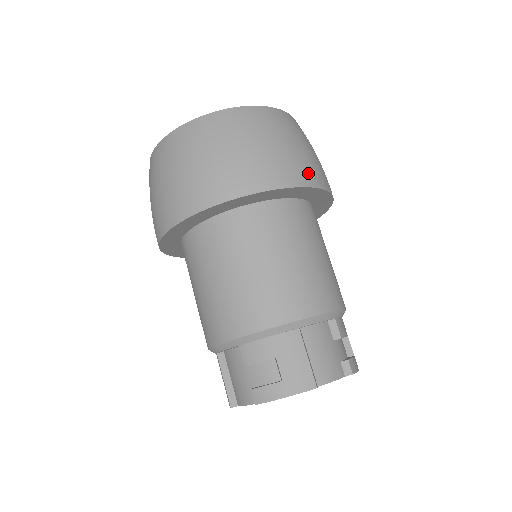
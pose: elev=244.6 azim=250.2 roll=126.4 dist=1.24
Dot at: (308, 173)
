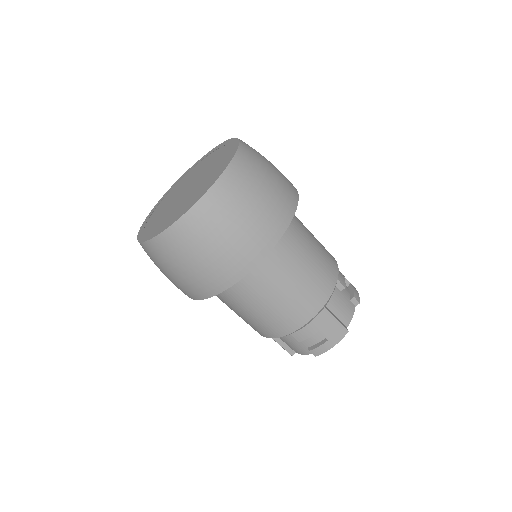
Dot at: (286, 205)
